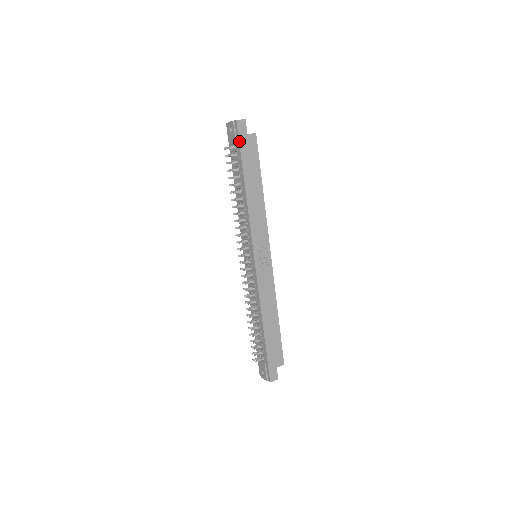
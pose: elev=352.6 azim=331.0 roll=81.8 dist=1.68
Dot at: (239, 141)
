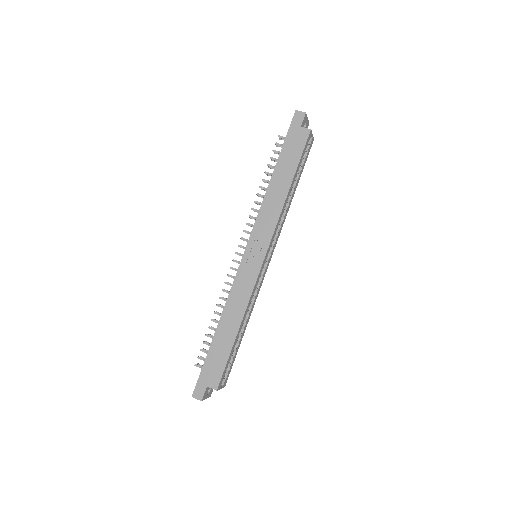
Dot at: (288, 130)
